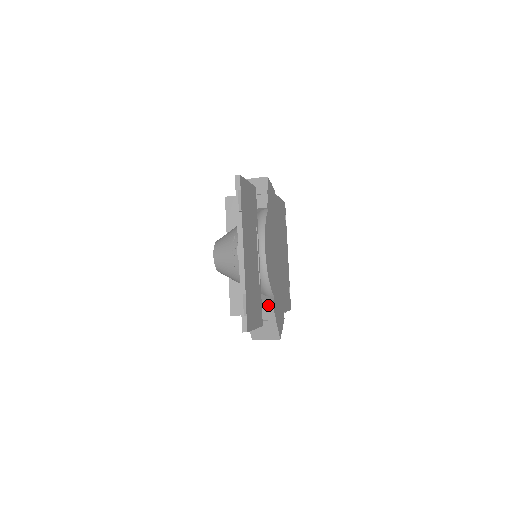
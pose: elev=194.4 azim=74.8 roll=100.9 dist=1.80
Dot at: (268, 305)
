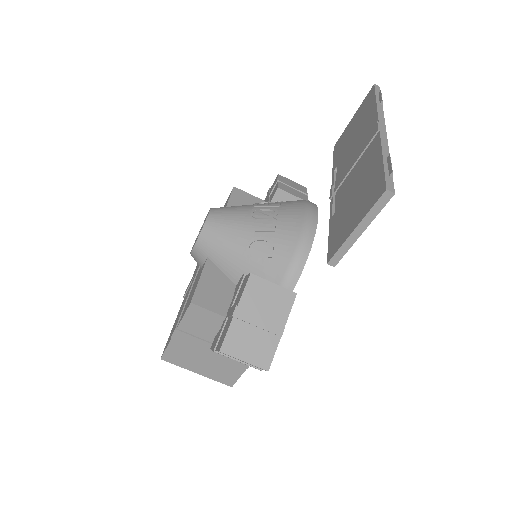
Dot at: (289, 293)
